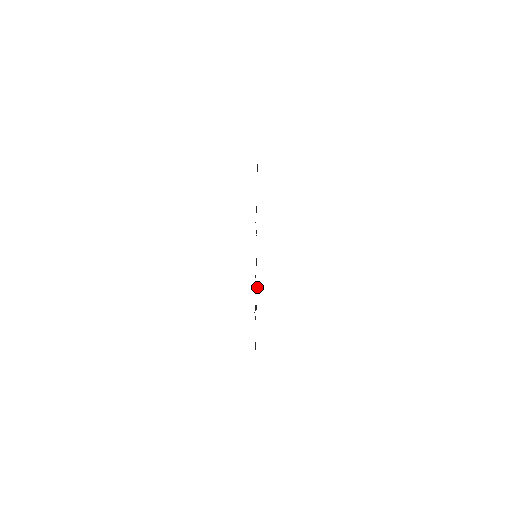
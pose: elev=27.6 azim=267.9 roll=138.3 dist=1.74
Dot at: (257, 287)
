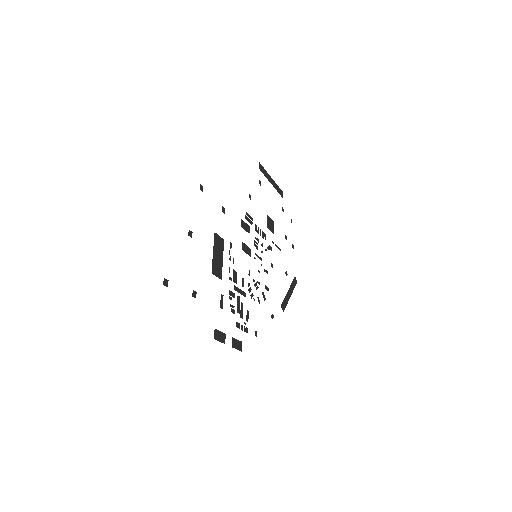
Dot at: (214, 238)
